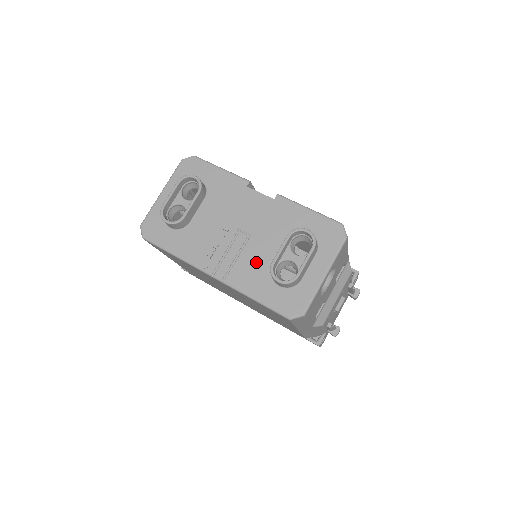
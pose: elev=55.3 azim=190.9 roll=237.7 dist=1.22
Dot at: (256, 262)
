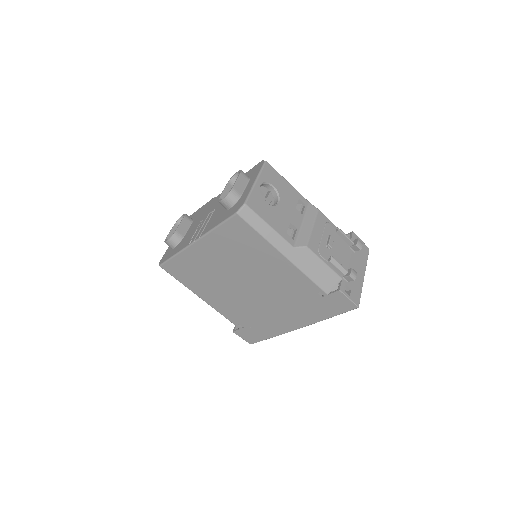
Dot at: (217, 214)
